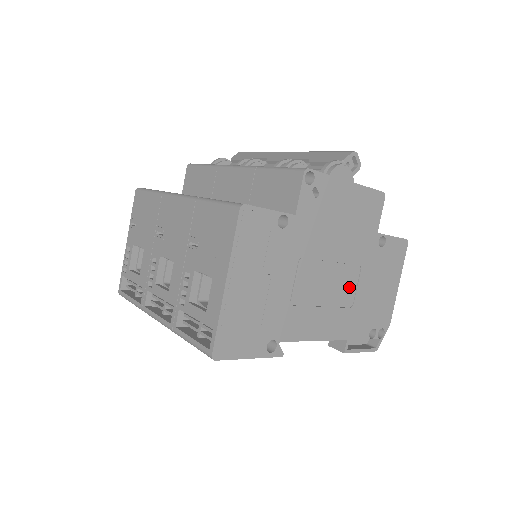
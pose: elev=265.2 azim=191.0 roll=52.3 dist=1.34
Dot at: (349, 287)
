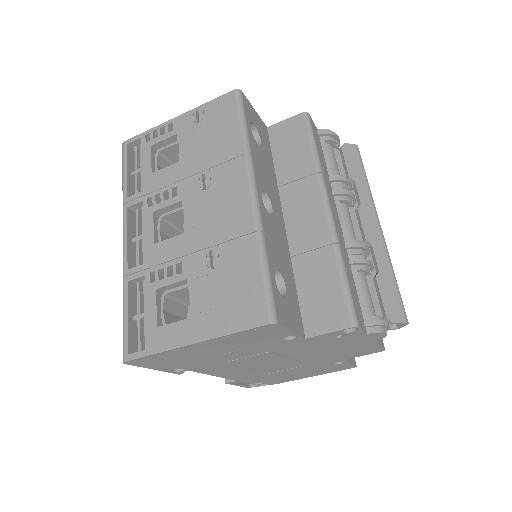
Dot at: (280, 368)
